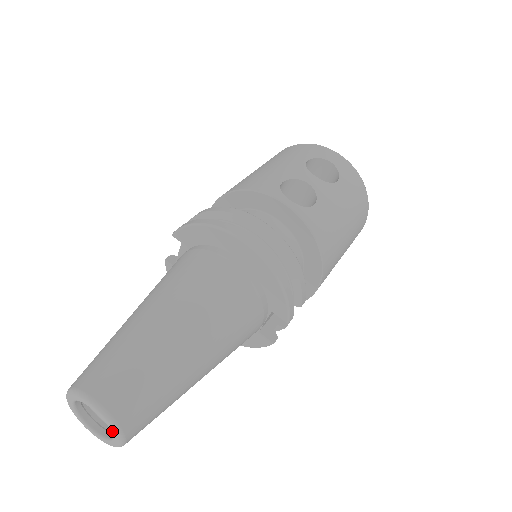
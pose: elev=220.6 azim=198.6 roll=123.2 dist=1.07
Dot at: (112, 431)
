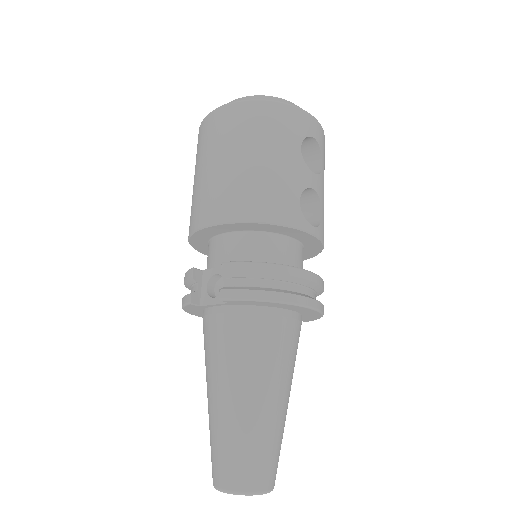
Dot at: occluded
